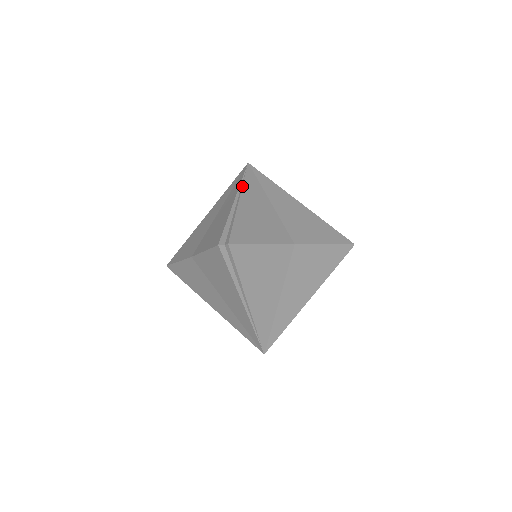
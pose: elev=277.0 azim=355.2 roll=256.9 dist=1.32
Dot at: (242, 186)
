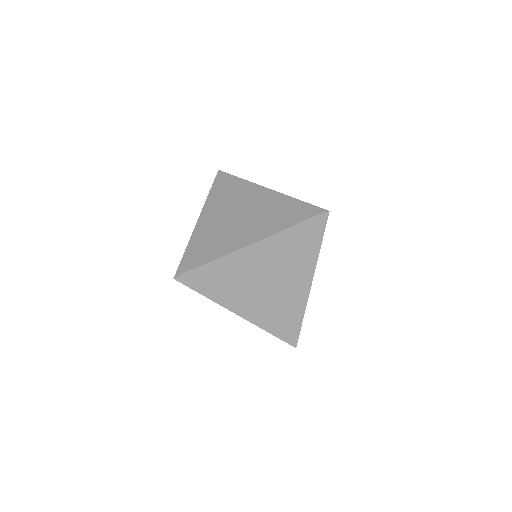
Dot at: occluded
